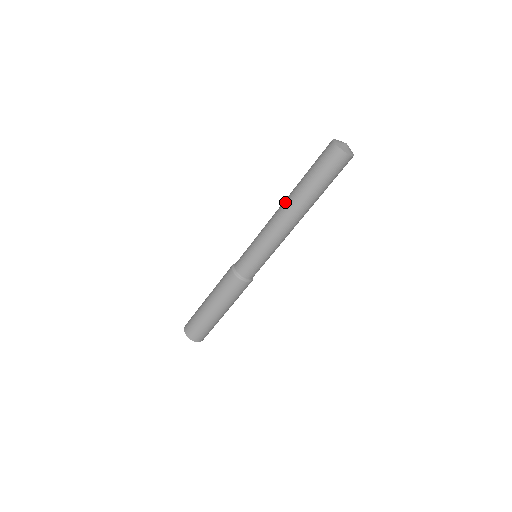
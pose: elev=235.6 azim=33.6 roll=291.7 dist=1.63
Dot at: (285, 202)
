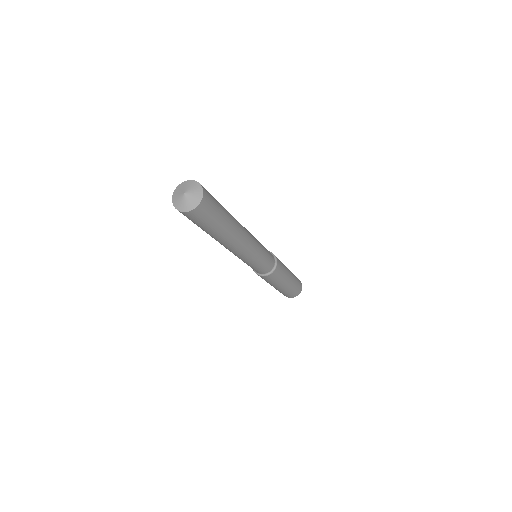
Dot at: occluded
